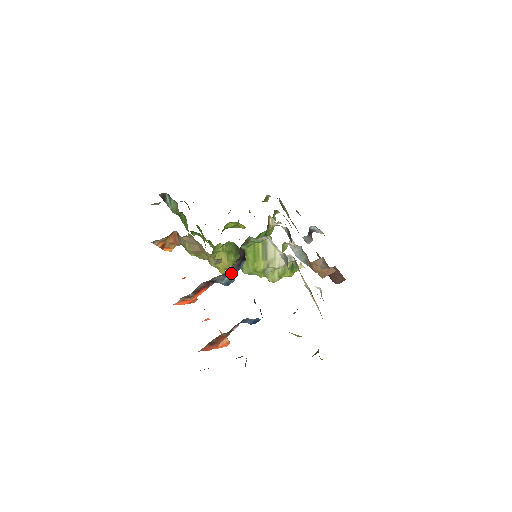
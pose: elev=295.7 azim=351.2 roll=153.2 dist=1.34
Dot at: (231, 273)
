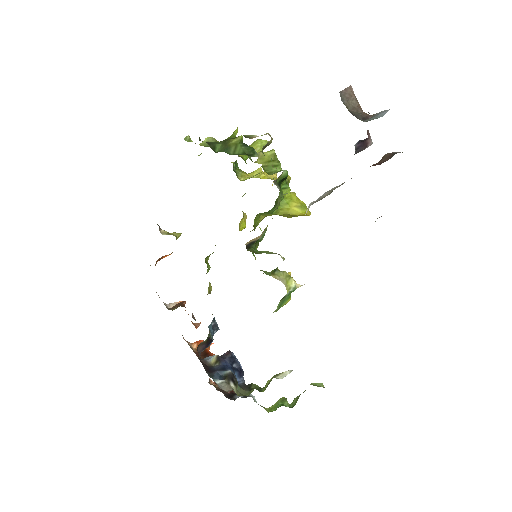
Dot at: occluded
